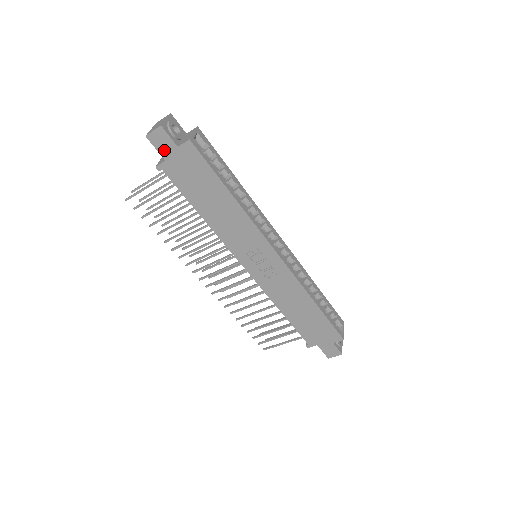
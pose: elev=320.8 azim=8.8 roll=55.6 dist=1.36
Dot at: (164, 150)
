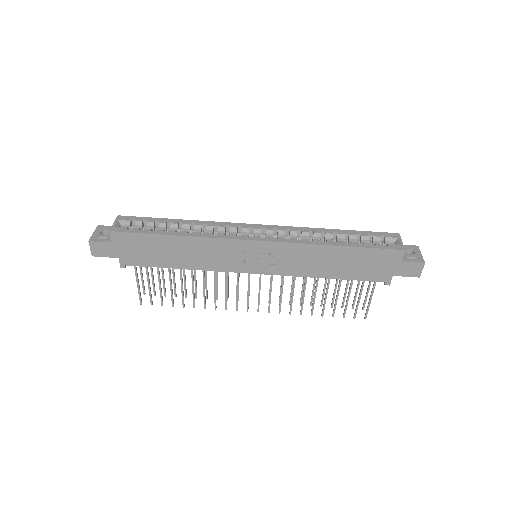
Dot at: (109, 253)
